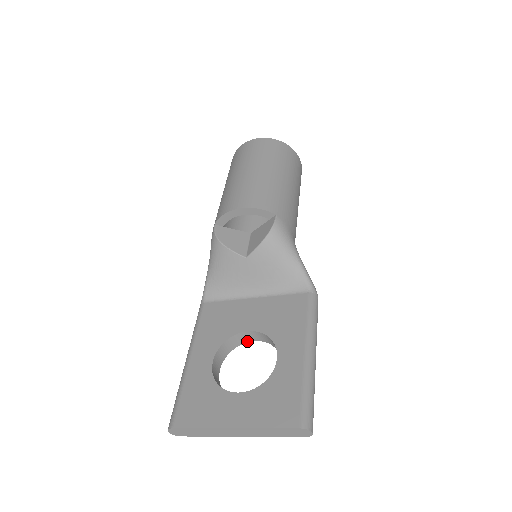
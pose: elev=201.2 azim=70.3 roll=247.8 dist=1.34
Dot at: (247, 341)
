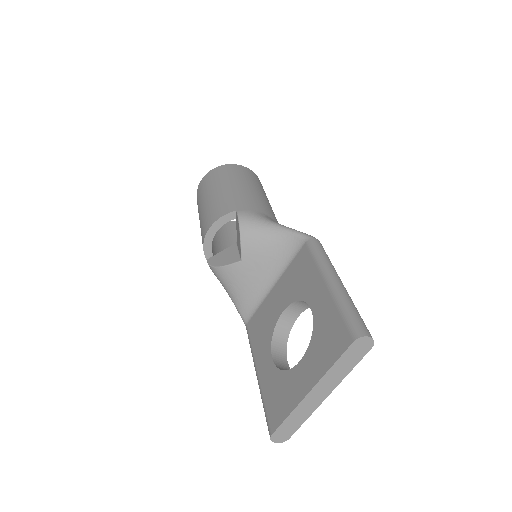
Dot at: (293, 322)
